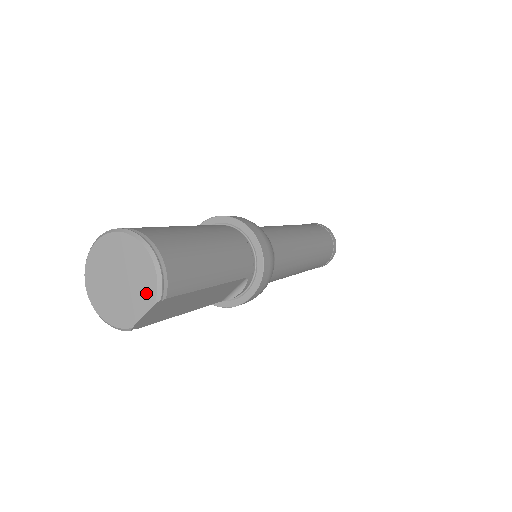
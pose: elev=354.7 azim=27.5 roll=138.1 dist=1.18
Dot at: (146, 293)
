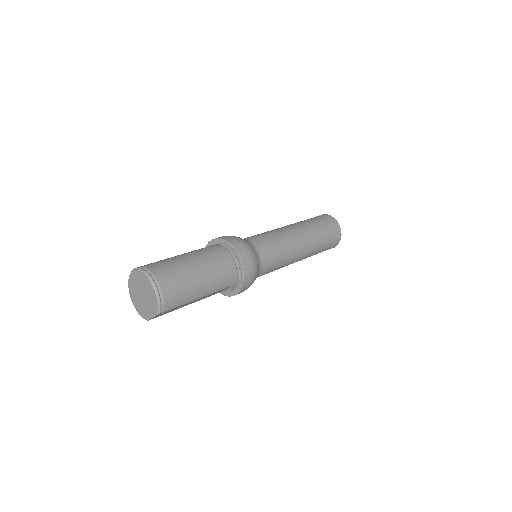
Dot at: (153, 308)
